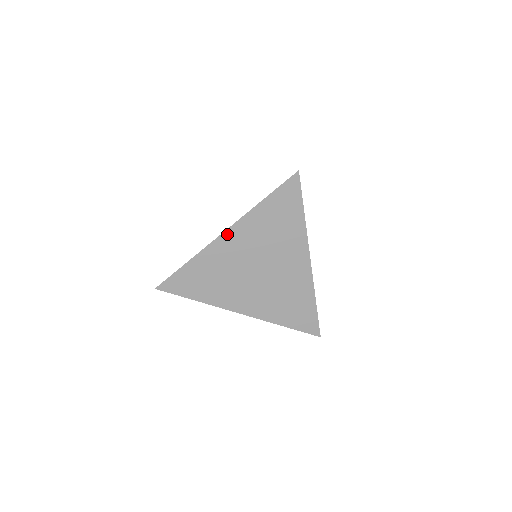
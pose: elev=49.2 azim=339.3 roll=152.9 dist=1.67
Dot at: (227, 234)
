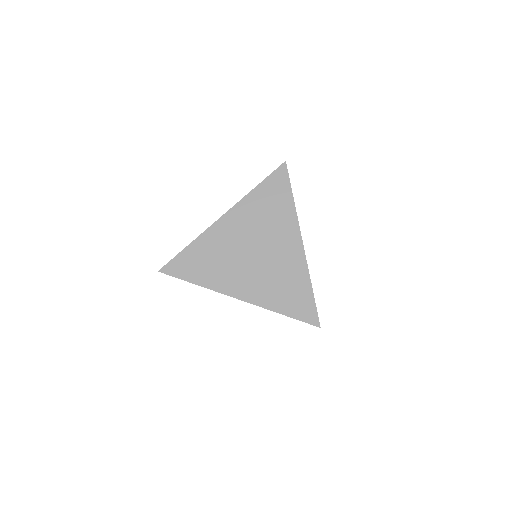
Dot at: (225, 218)
